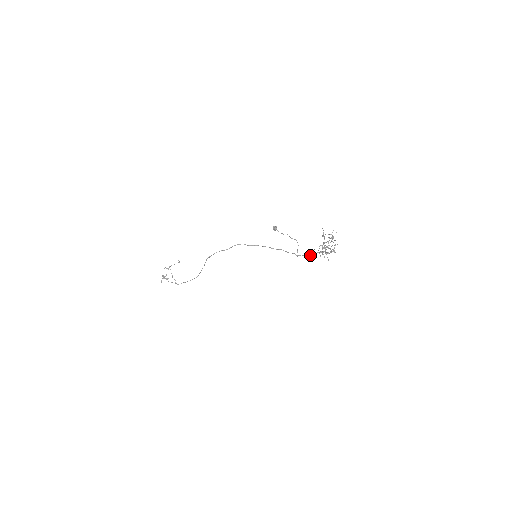
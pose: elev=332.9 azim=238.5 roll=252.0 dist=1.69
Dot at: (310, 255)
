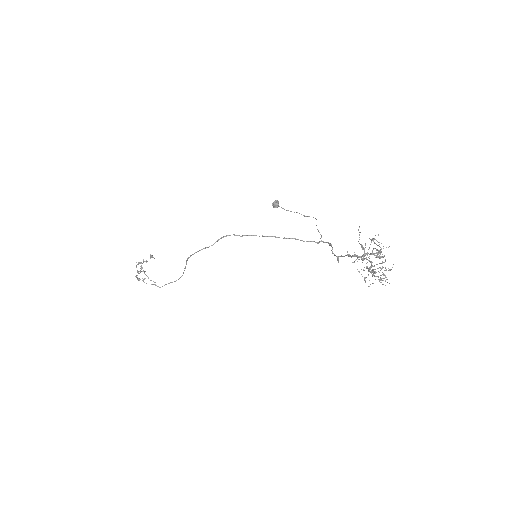
Dot at: (340, 256)
